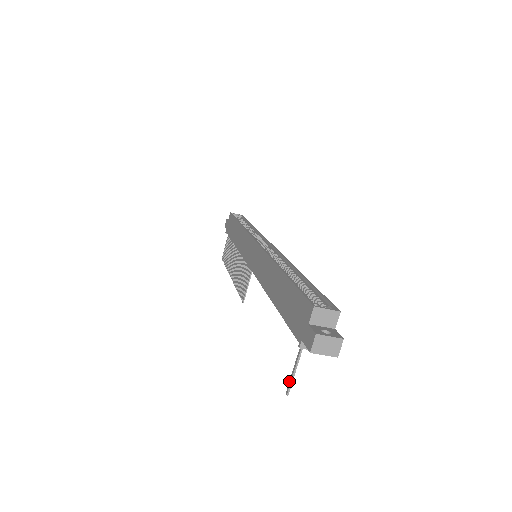
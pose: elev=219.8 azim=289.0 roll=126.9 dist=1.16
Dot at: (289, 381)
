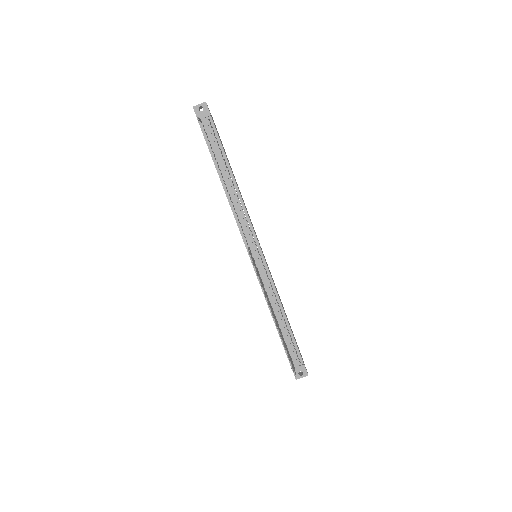
Dot at: occluded
